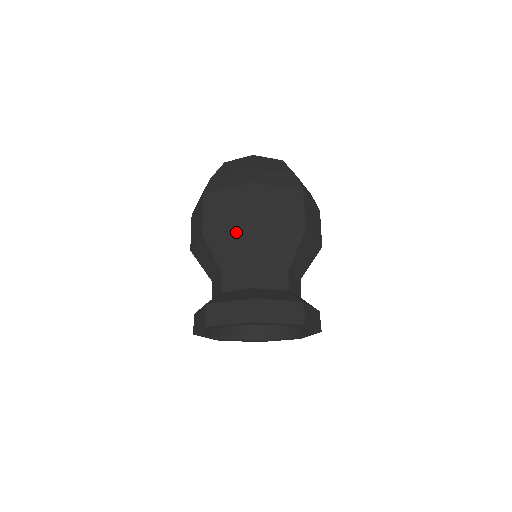
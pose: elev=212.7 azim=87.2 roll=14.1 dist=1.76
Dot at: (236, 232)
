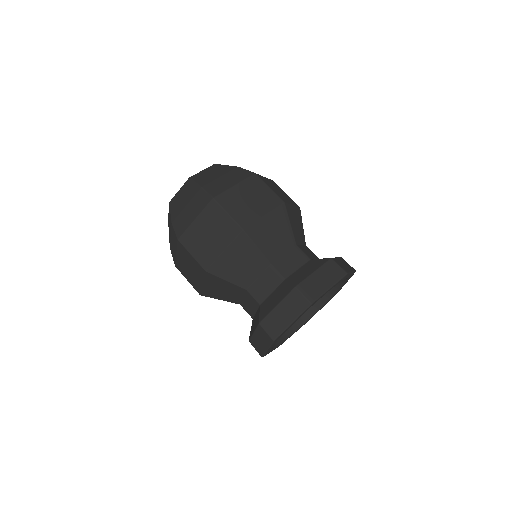
Dot at: (209, 282)
